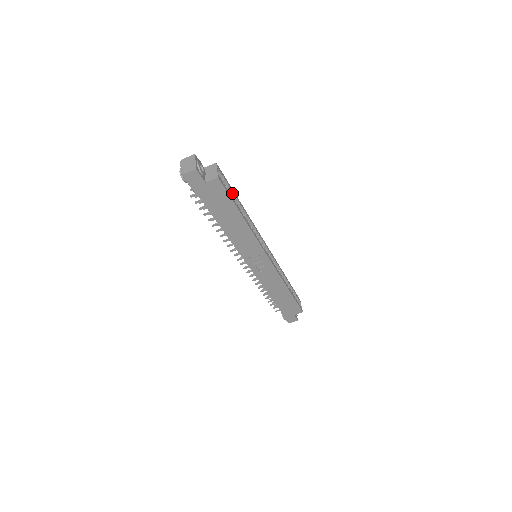
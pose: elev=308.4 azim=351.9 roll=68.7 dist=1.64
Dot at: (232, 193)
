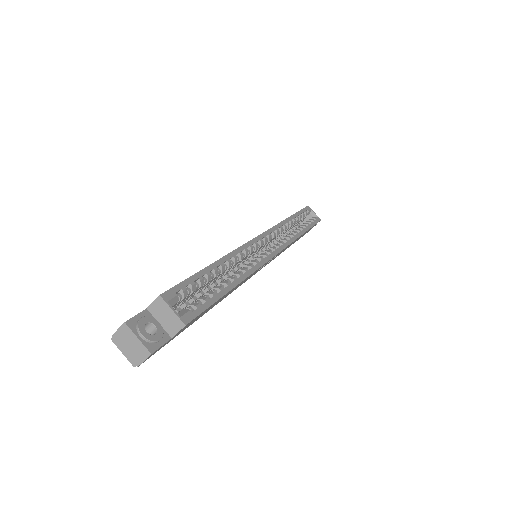
Dot at: (201, 281)
